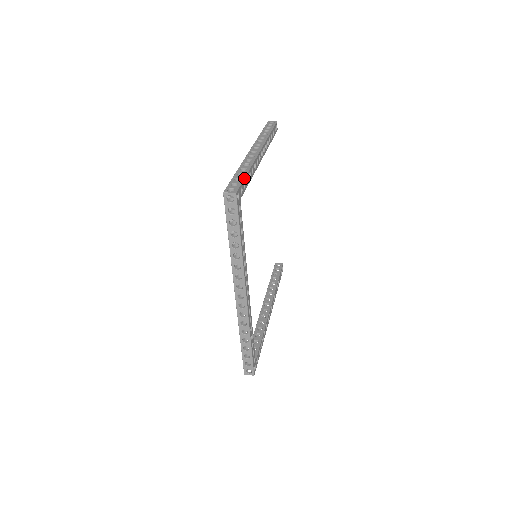
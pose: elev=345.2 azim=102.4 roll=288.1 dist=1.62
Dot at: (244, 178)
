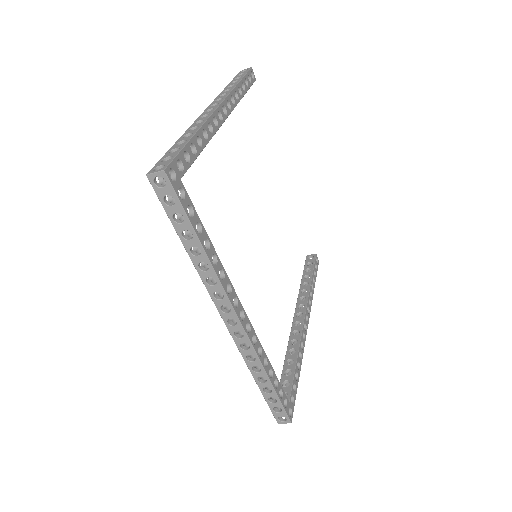
Dot at: (183, 146)
